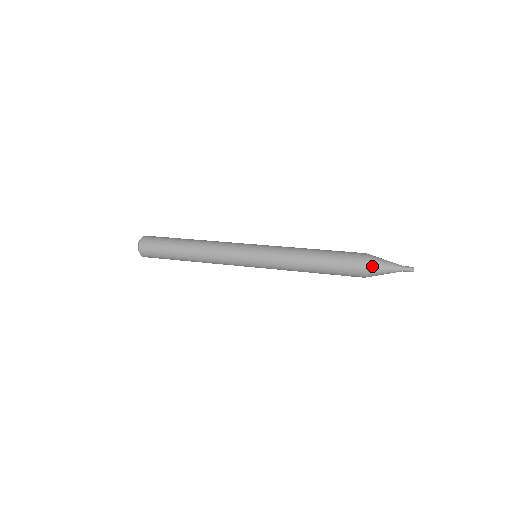
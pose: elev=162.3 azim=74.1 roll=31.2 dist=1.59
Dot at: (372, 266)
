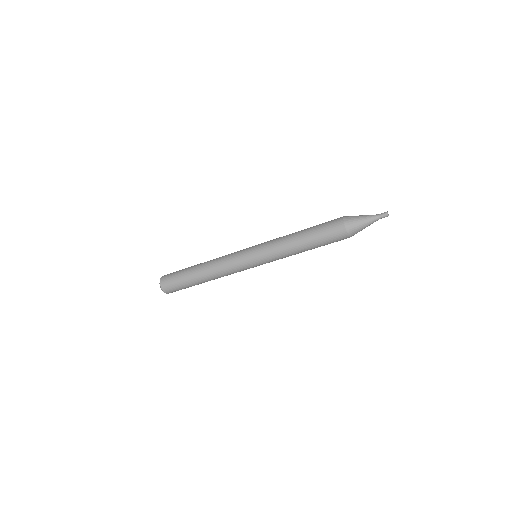
Dot at: (350, 216)
